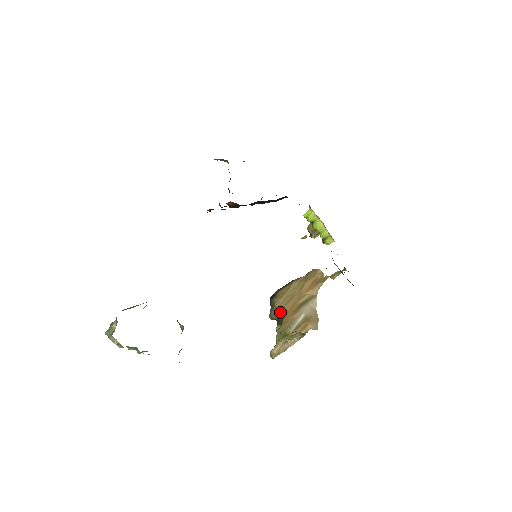
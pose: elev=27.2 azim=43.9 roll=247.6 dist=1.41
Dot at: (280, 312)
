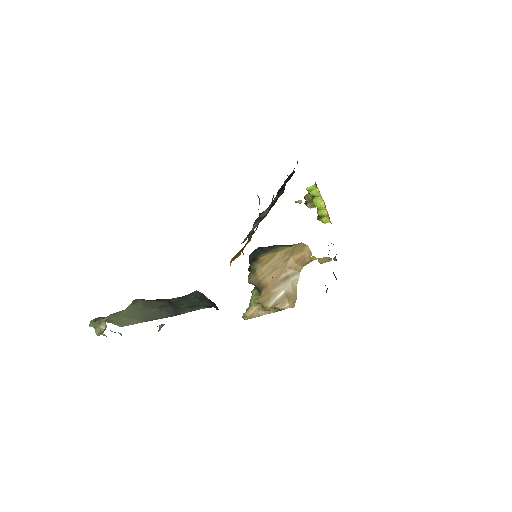
Dot at: (260, 281)
